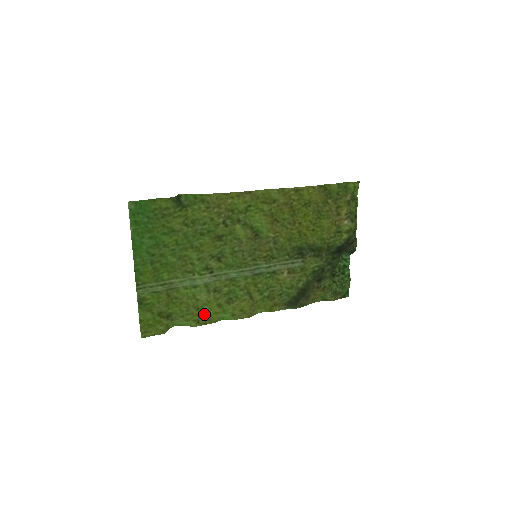
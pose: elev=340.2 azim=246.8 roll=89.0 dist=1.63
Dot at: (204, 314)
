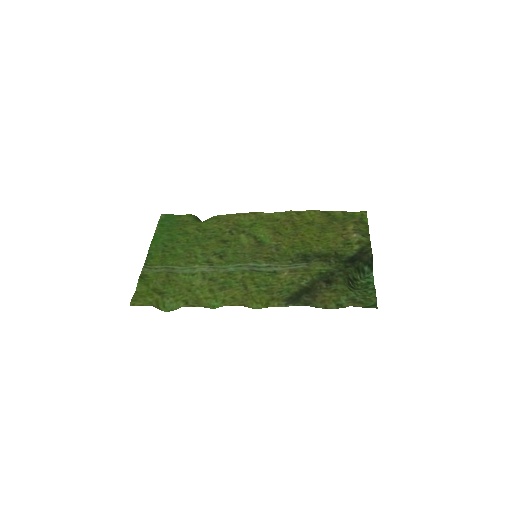
Dot at: (195, 297)
